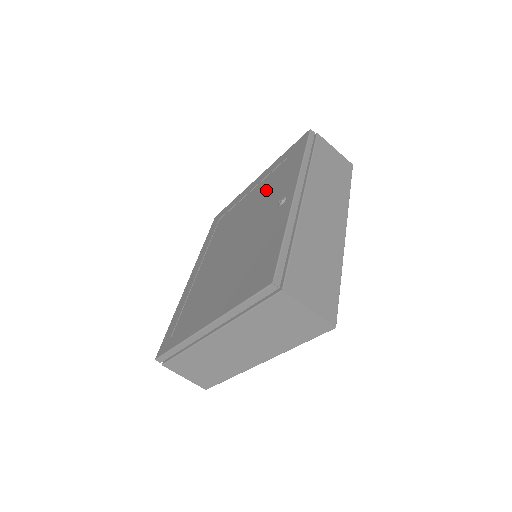
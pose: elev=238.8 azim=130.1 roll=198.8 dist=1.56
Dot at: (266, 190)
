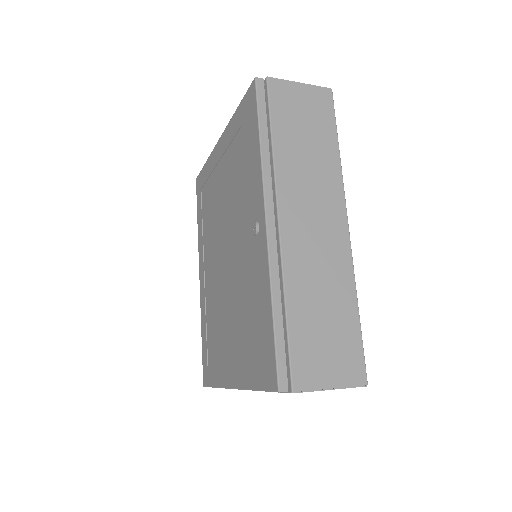
Dot at: (234, 179)
